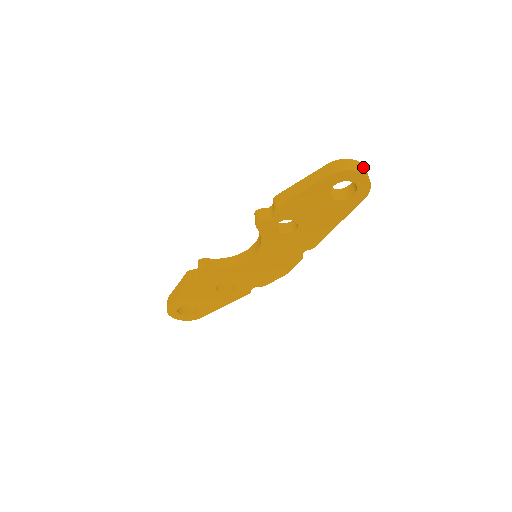
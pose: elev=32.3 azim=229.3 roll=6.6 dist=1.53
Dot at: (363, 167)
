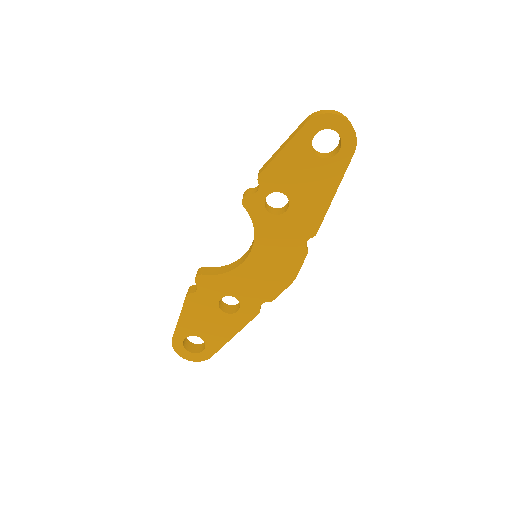
Dot at: (343, 116)
